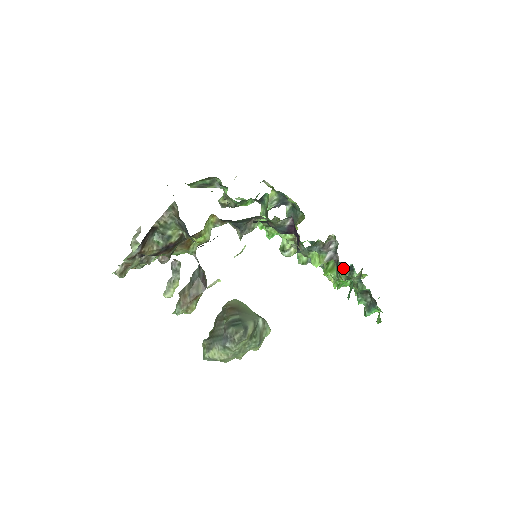
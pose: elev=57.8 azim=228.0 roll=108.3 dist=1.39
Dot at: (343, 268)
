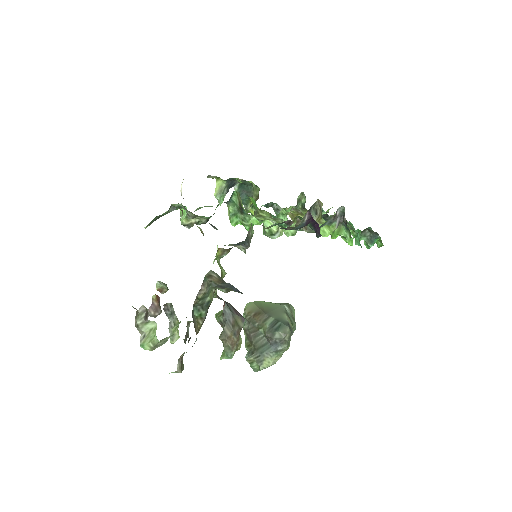
Dot at: (327, 218)
